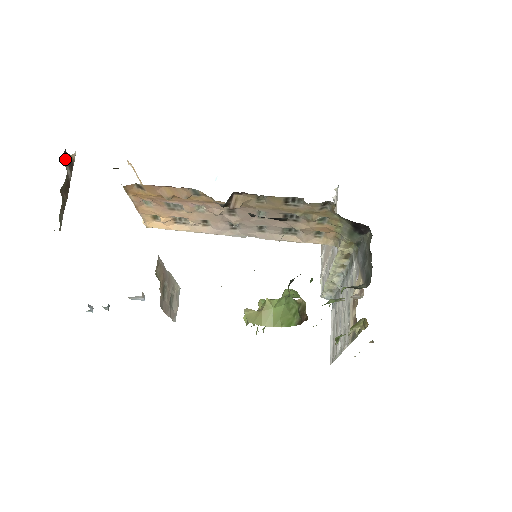
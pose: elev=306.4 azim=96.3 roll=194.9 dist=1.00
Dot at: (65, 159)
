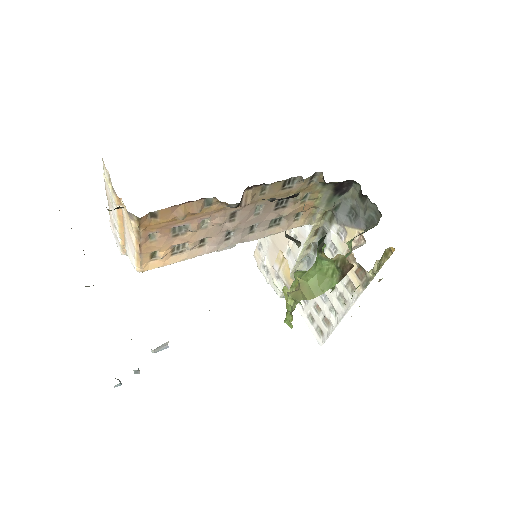
Dot at: occluded
